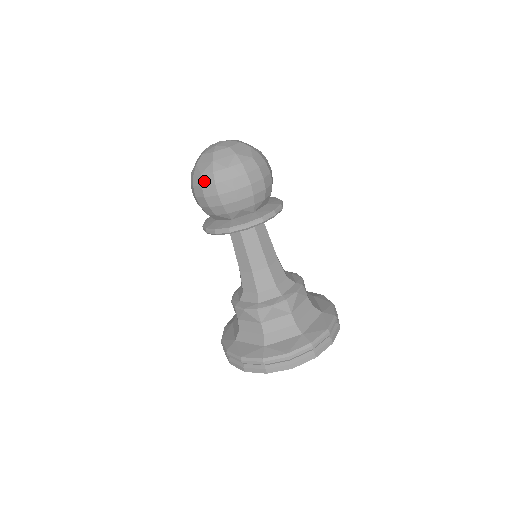
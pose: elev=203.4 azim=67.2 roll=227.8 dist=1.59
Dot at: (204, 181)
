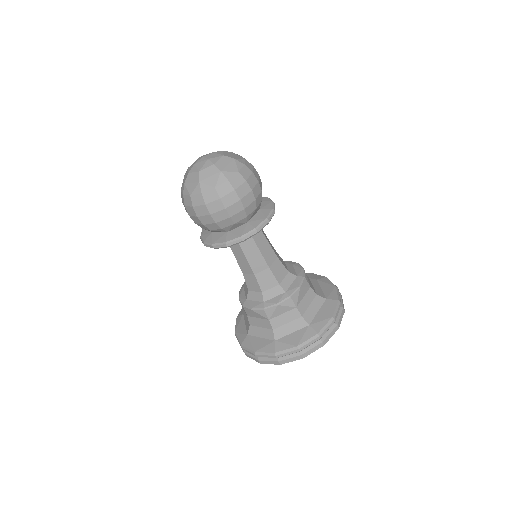
Dot at: (182, 198)
